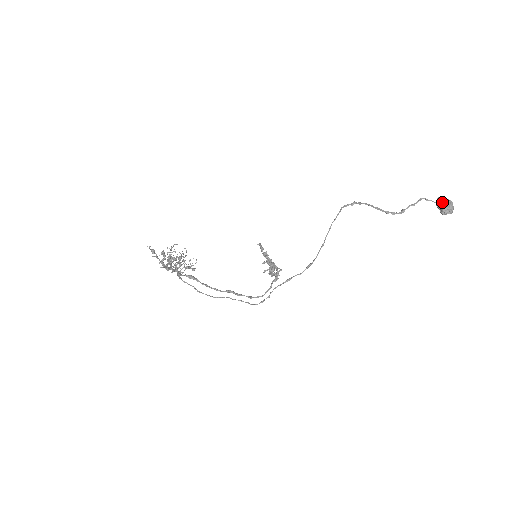
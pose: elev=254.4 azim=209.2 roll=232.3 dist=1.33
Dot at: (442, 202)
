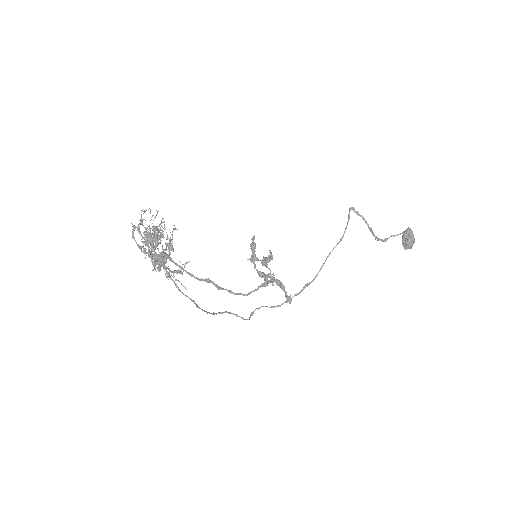
Dot at: (411, 240)
